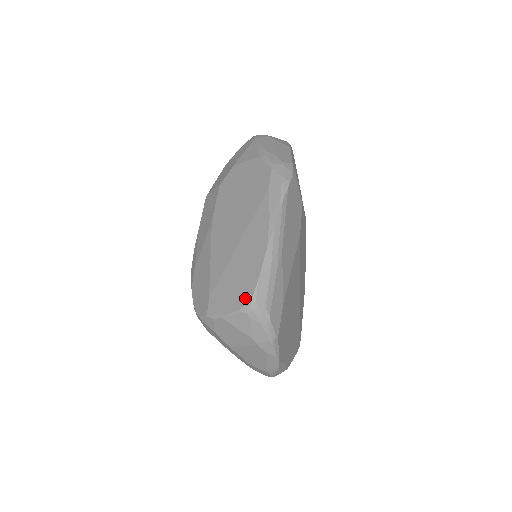
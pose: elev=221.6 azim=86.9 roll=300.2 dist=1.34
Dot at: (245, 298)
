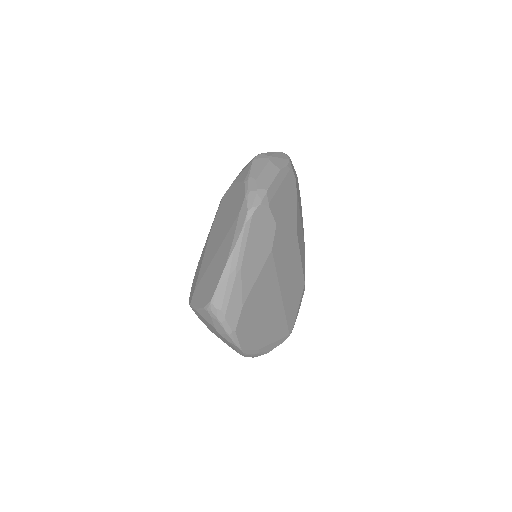
Dot at: (208, 300)
